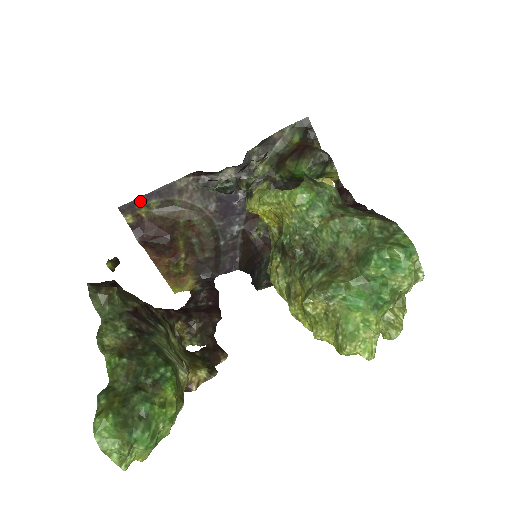
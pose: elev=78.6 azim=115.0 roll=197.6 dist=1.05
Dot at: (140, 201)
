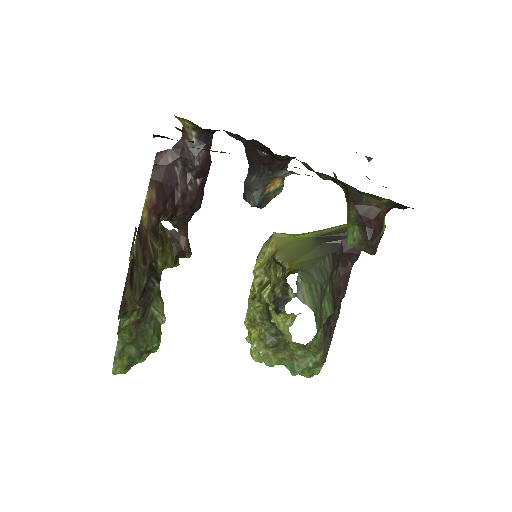
Dot at: occluded
